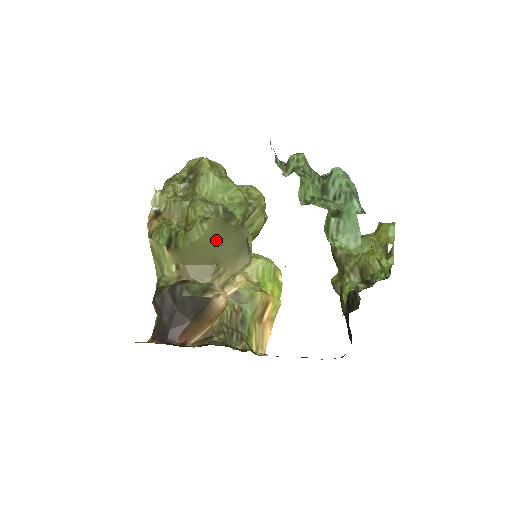
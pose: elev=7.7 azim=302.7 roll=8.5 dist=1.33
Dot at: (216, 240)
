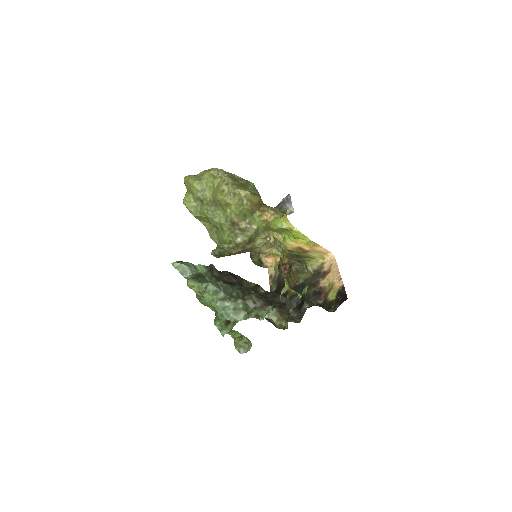
Dot at: occluded
